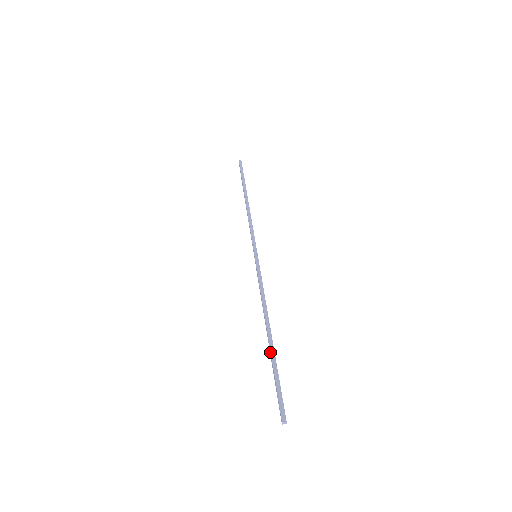
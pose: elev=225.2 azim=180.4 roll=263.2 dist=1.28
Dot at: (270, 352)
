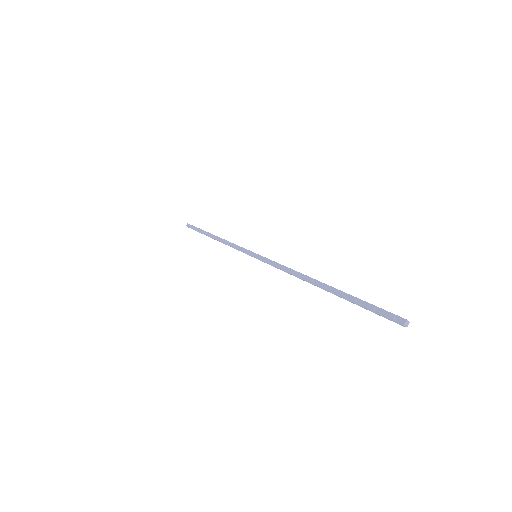
Dot at: (337, 289)
